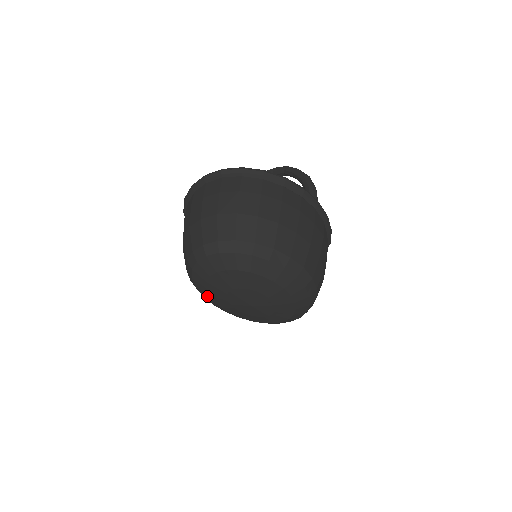
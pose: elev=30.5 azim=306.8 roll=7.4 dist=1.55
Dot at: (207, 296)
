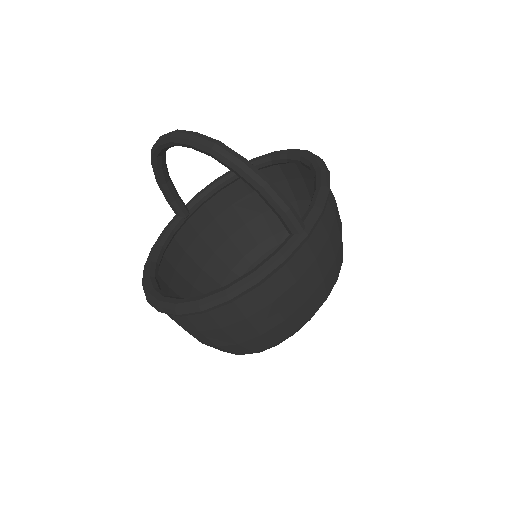
Dot at: occluded
